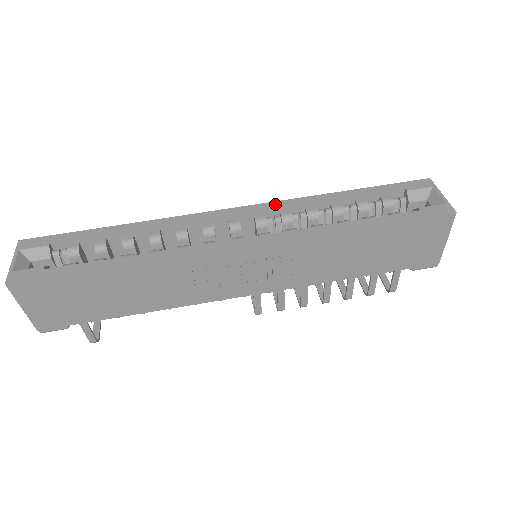
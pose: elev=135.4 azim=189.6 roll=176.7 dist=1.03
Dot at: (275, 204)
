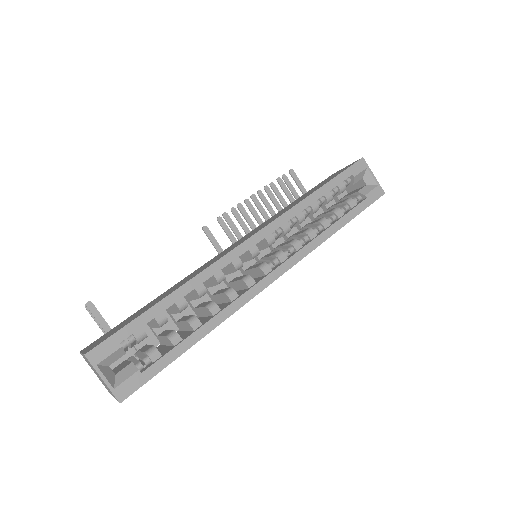
Dot at: (278, 222)
